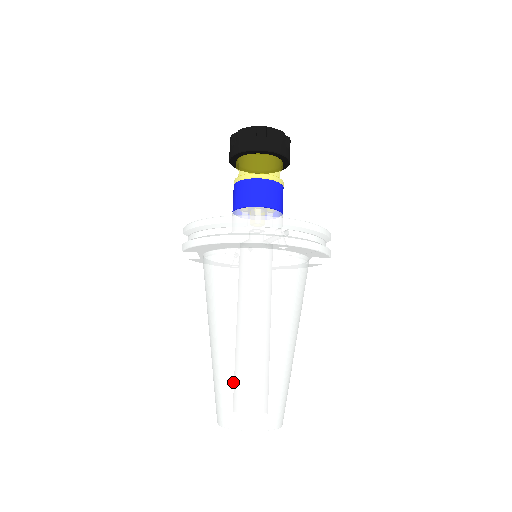
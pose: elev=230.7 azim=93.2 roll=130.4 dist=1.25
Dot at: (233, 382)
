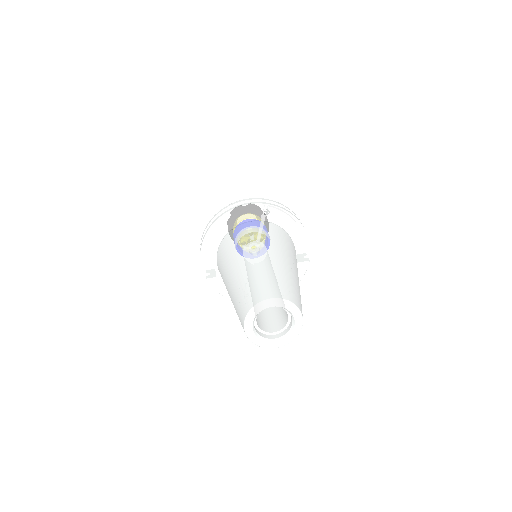
Dot at: (248, 281)
